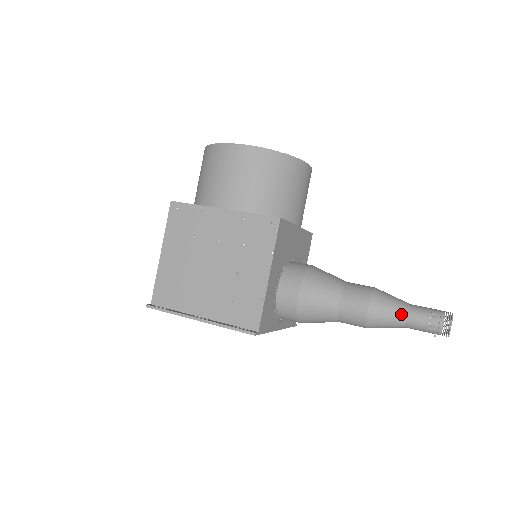
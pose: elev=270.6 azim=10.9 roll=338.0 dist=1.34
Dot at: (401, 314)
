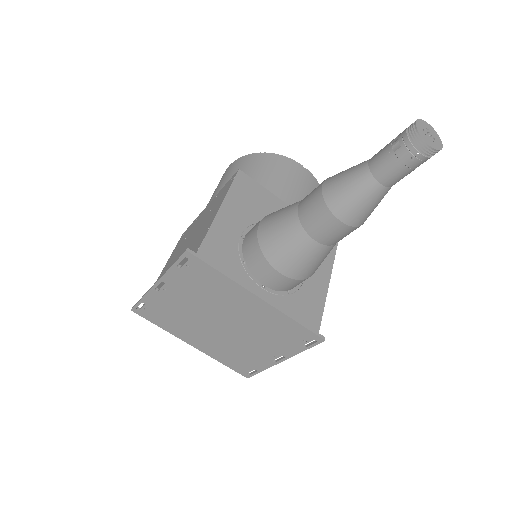
Dot at: (360, 165)
